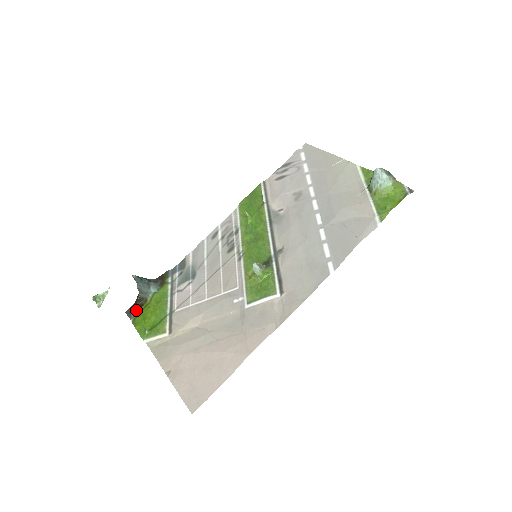
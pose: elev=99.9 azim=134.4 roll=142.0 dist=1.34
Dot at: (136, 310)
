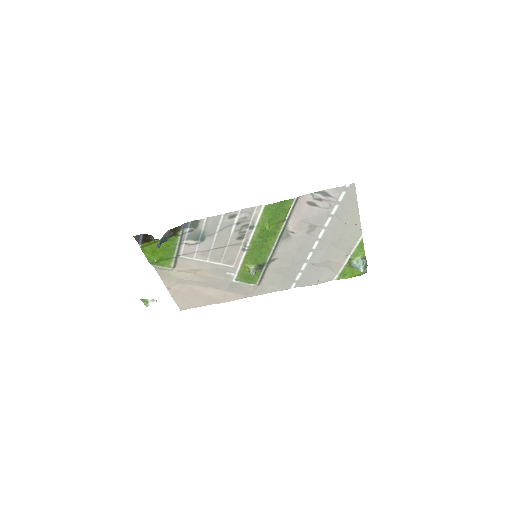
Dot at: (145, 241)
